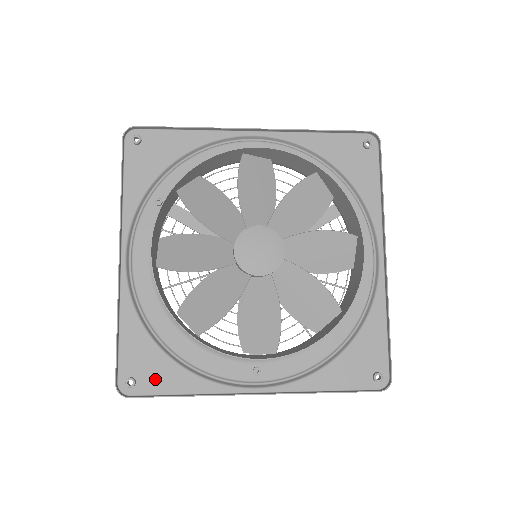
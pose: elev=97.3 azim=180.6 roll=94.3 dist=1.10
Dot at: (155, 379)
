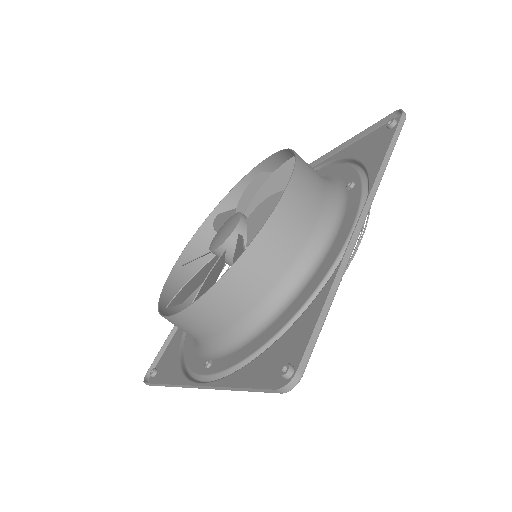
Dot at: (164, 372)
